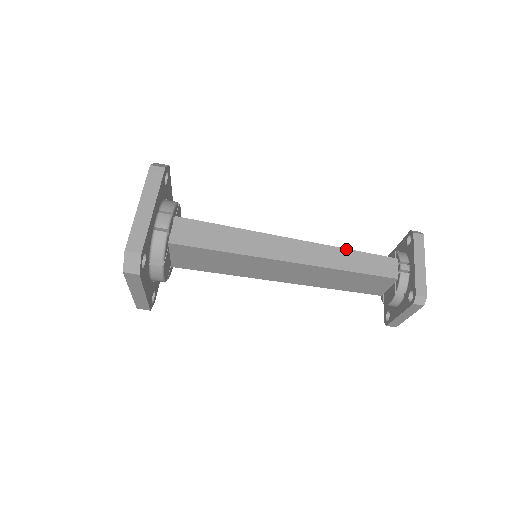
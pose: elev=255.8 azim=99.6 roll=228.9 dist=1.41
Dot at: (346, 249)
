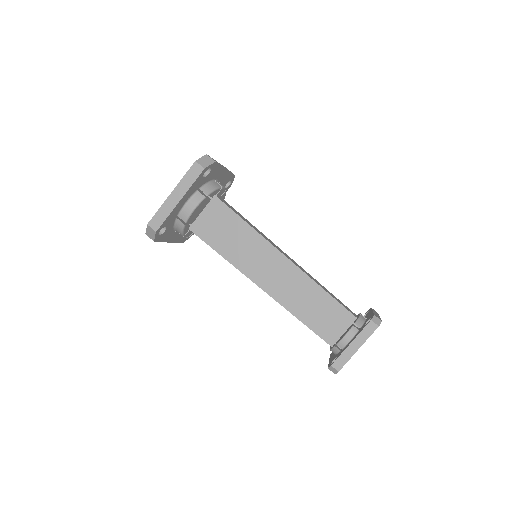
Dot at: (323, 286)
